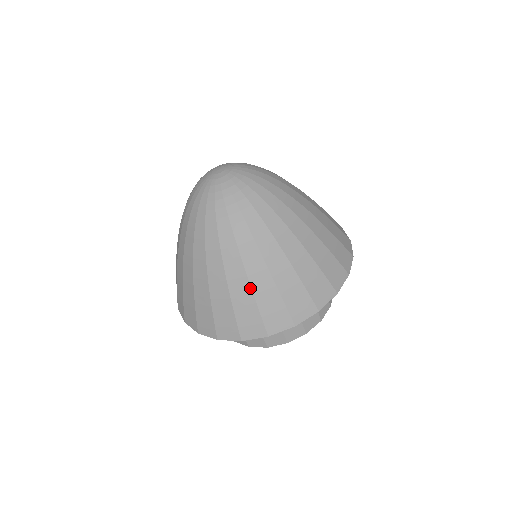
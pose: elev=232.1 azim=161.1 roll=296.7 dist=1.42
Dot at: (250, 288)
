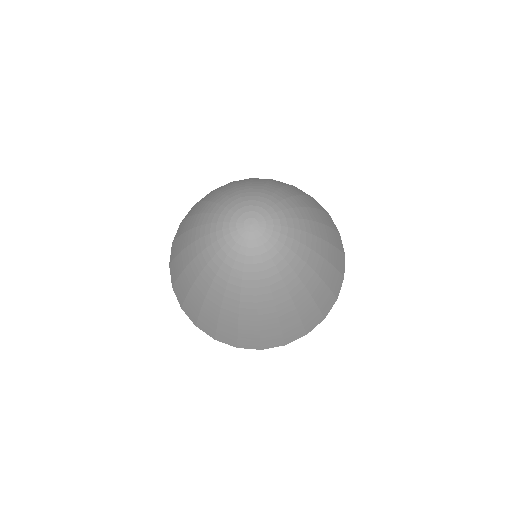
Dot at: (201, 306)
